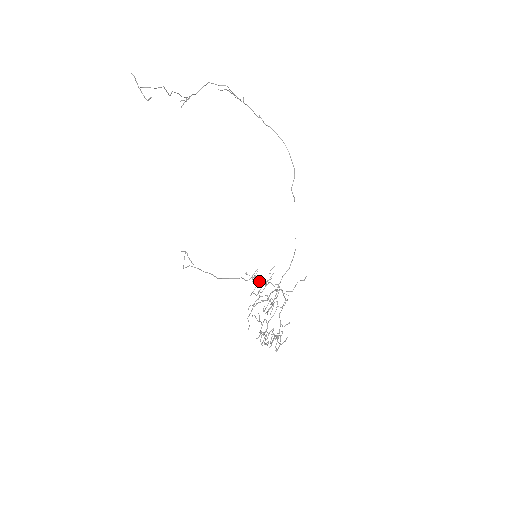
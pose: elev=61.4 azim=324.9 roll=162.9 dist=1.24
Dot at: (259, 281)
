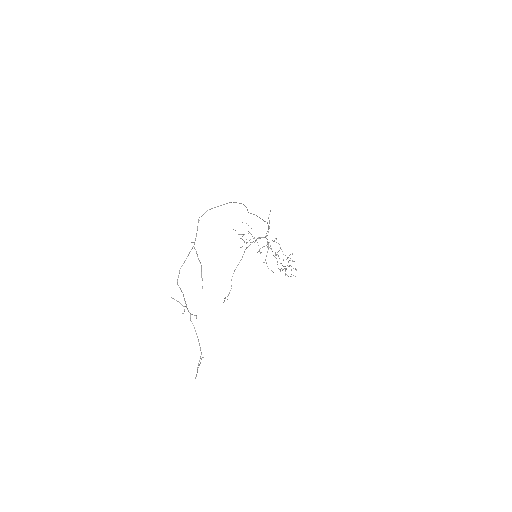
Dot at: occluded
